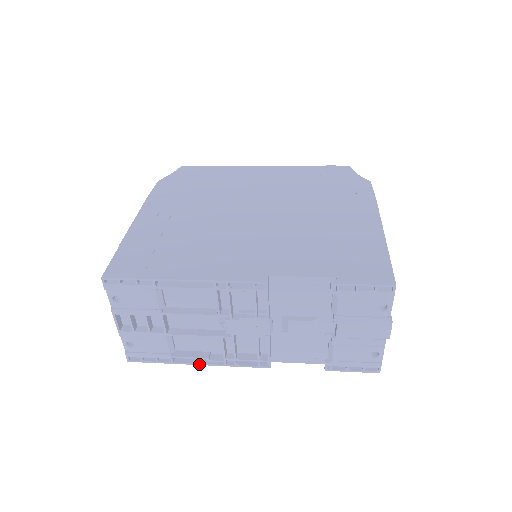
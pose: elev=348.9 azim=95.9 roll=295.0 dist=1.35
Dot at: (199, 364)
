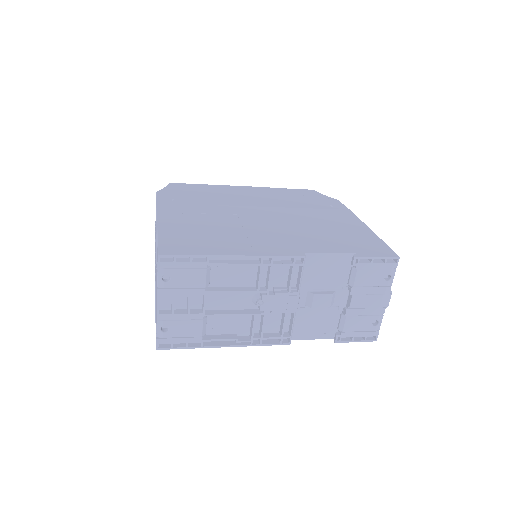
Dot at: (227, 346)
